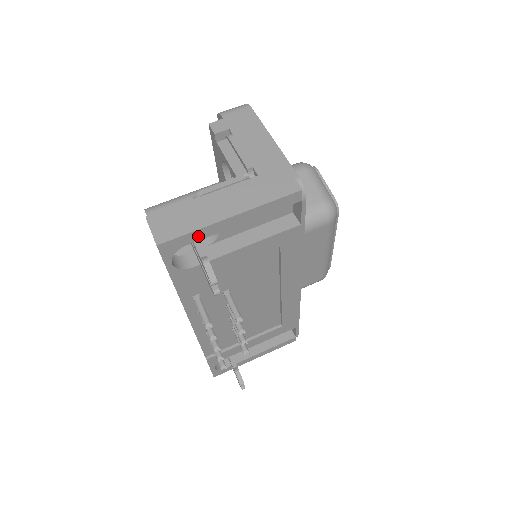
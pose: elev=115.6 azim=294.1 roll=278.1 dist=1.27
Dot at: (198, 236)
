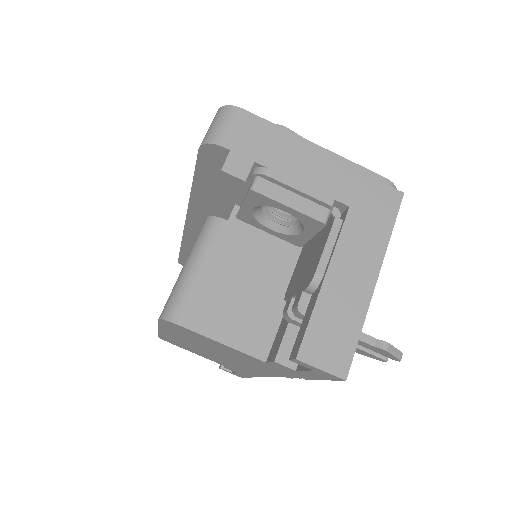
Dot at: occluded
